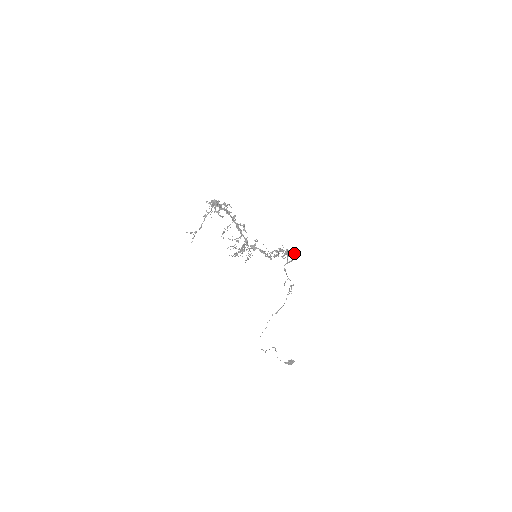
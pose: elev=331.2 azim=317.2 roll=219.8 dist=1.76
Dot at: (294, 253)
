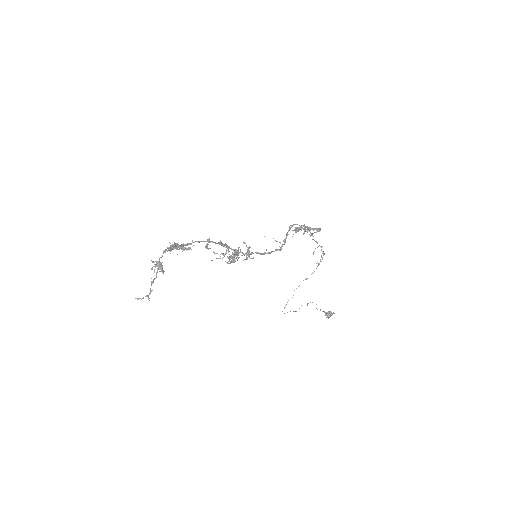
Dot at: (318, 229)
